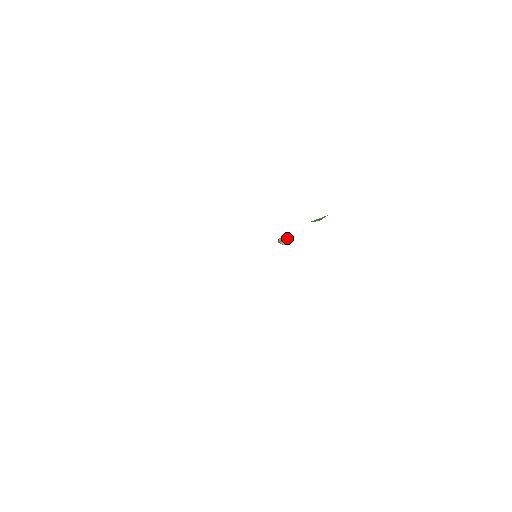
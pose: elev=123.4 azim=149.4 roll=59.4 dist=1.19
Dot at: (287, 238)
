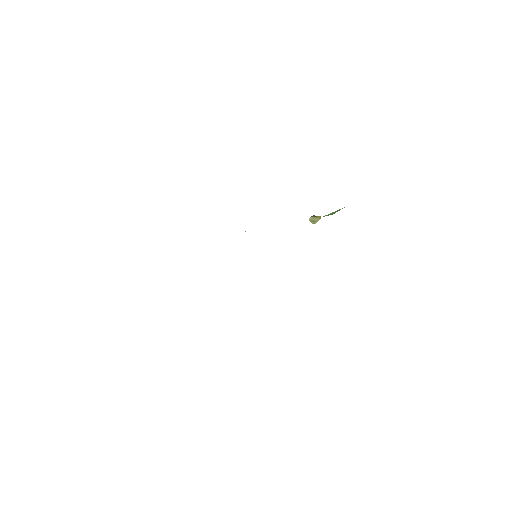
Dot at: (317, 218)
